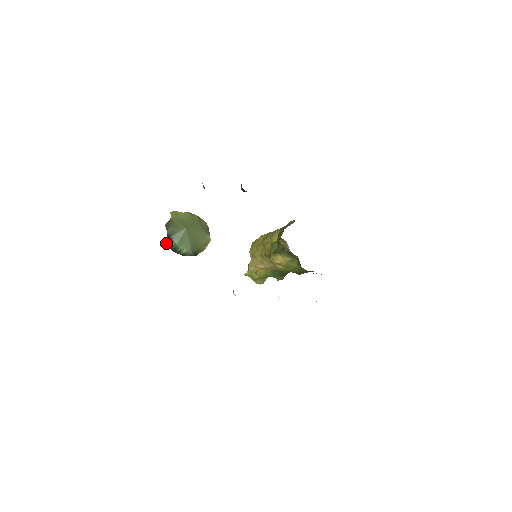
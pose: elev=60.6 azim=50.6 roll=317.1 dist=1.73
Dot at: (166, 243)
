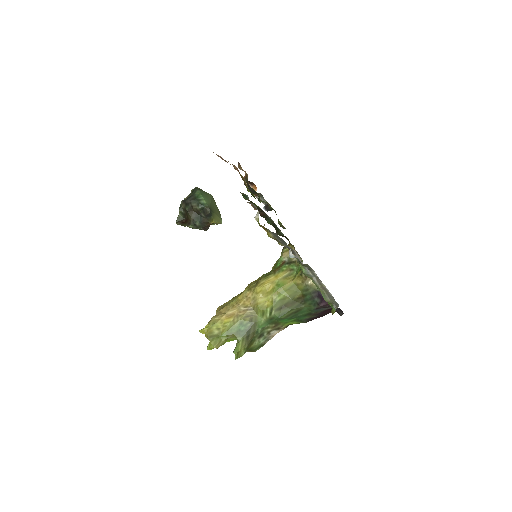
Dot at: (184, 199)
